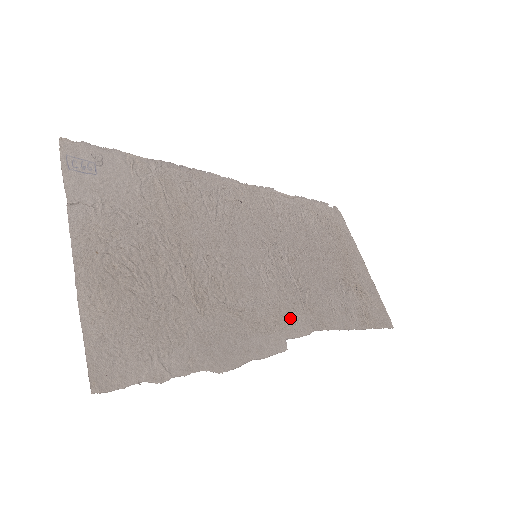
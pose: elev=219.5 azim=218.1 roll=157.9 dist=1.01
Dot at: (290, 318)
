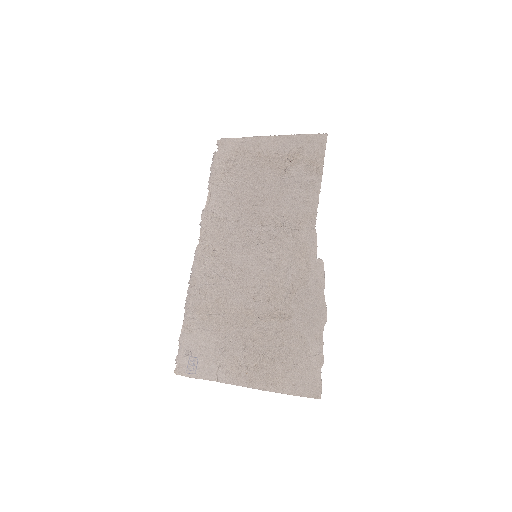
Dot at: (303, 247)
